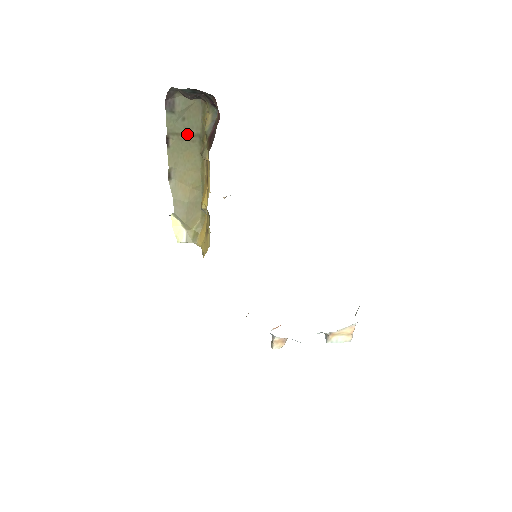
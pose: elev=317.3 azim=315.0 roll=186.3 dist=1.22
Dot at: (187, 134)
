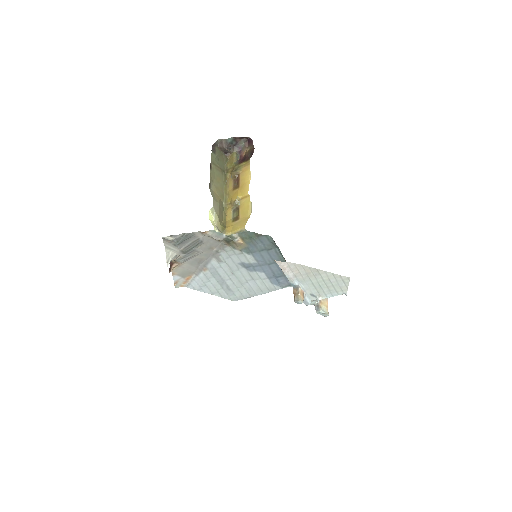
Dot at: (219, 167)
